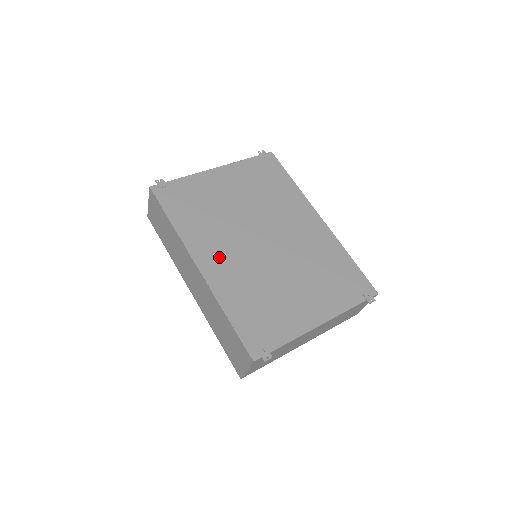
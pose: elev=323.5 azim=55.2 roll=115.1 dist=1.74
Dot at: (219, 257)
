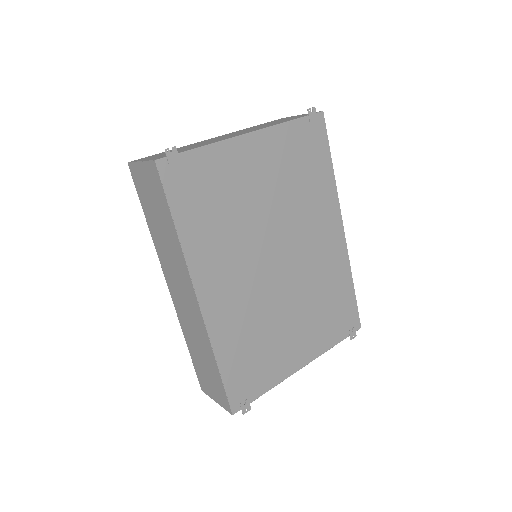
Dot at: (225, 286)
